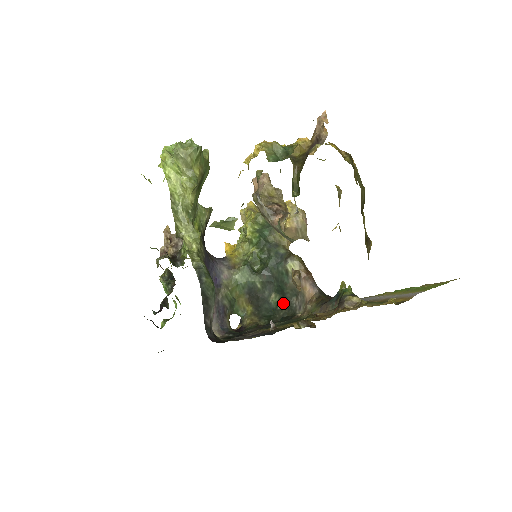
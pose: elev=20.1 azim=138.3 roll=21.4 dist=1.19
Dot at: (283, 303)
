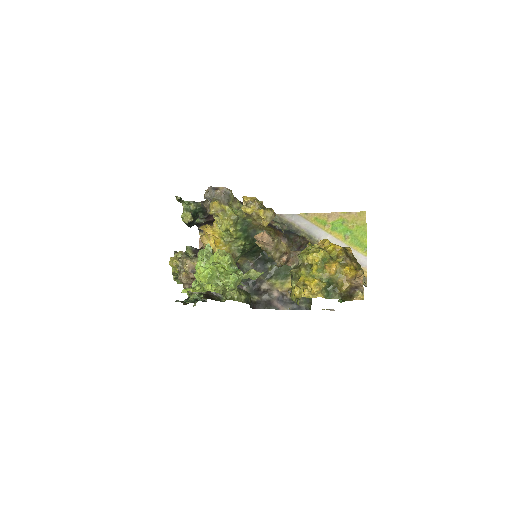
Dot at: occluded
